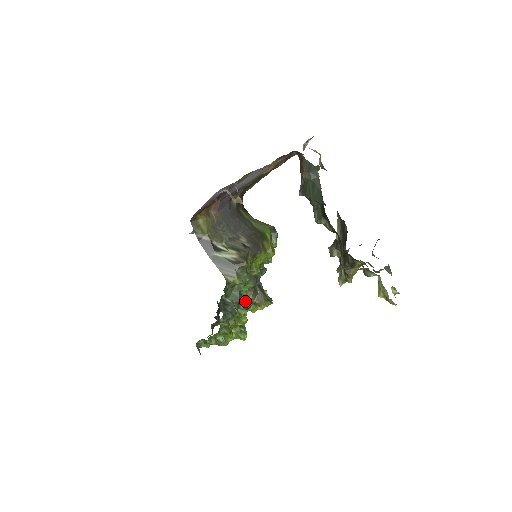
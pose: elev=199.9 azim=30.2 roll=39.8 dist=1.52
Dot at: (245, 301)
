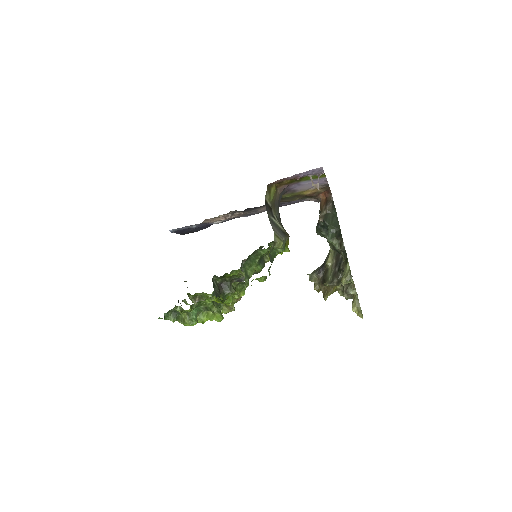
Dot at: (226, 291)
